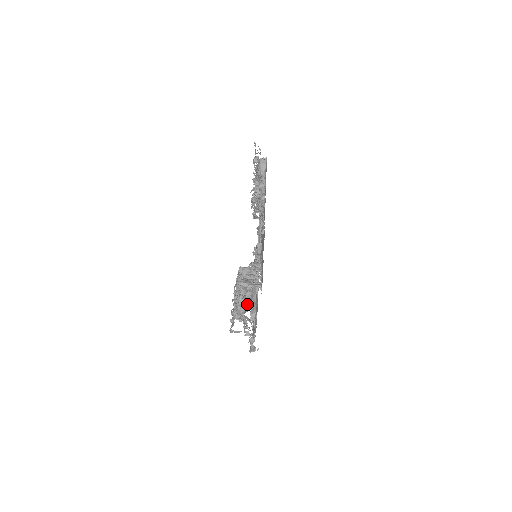
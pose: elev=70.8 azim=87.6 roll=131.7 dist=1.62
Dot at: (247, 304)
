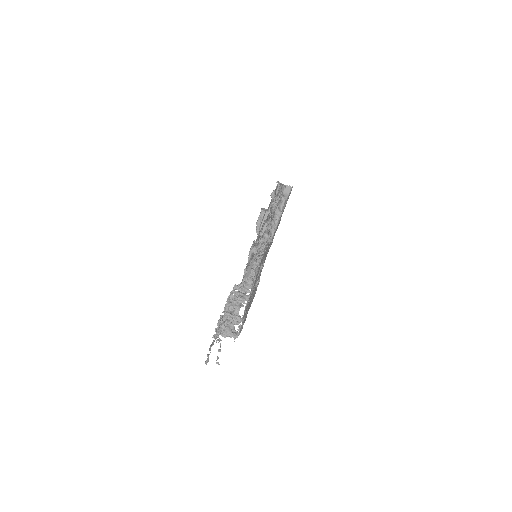
Dot at: occluded
